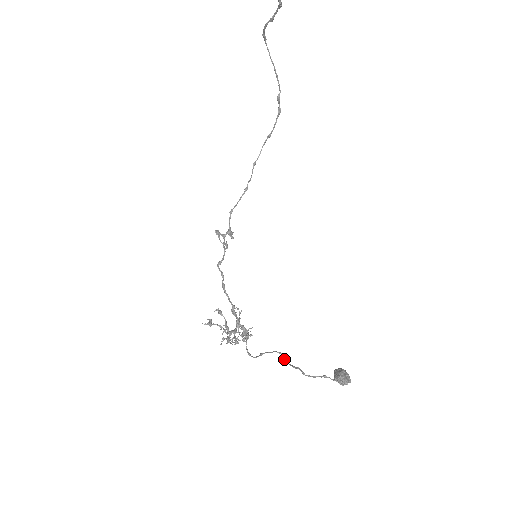
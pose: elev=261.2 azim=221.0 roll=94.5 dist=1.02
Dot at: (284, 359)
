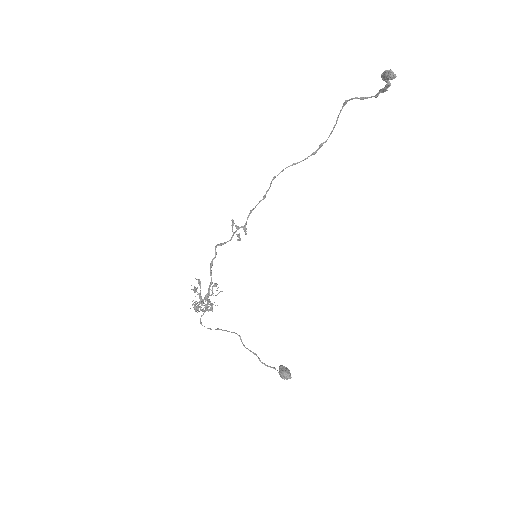
Dot at: (242, 342)
